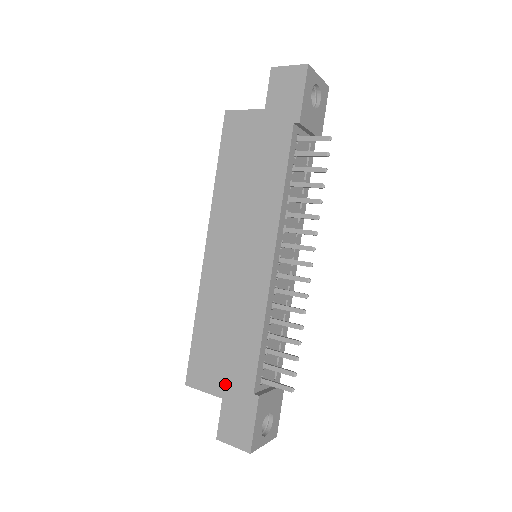
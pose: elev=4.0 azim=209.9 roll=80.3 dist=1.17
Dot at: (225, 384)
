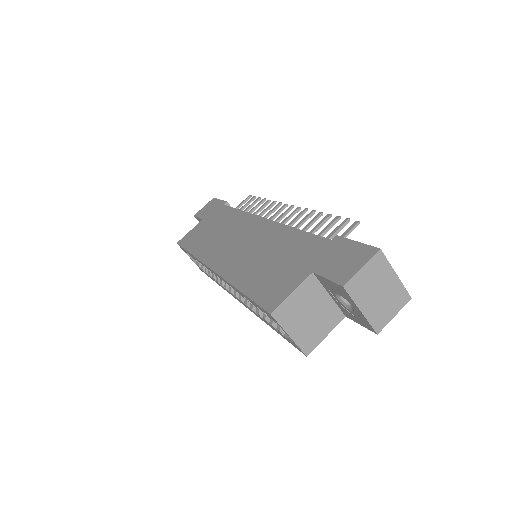
Dot at: (304, 267)
